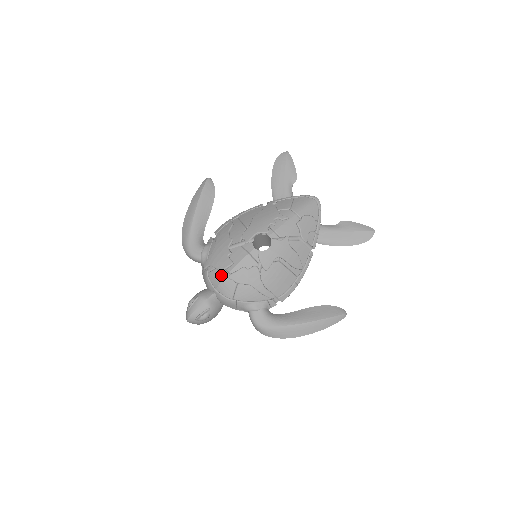
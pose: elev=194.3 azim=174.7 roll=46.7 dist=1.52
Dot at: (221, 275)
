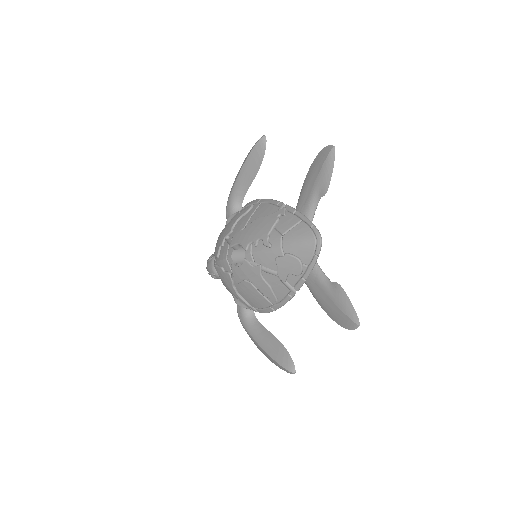
Dot at: (215, 258)
